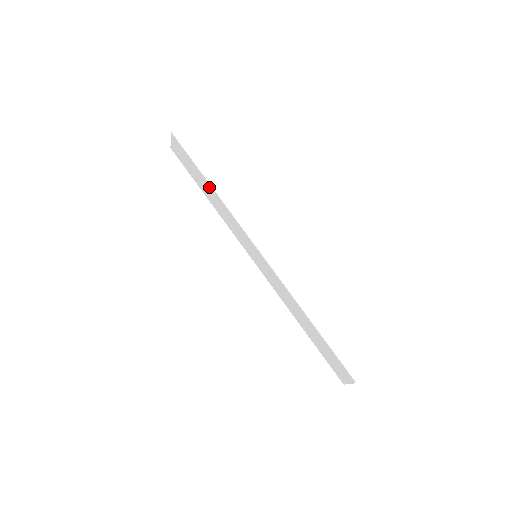
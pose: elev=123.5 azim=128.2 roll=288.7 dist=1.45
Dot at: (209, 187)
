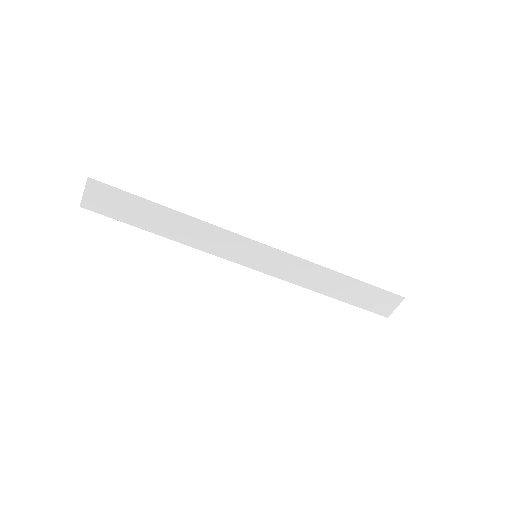
Dot at: (170, 214)
